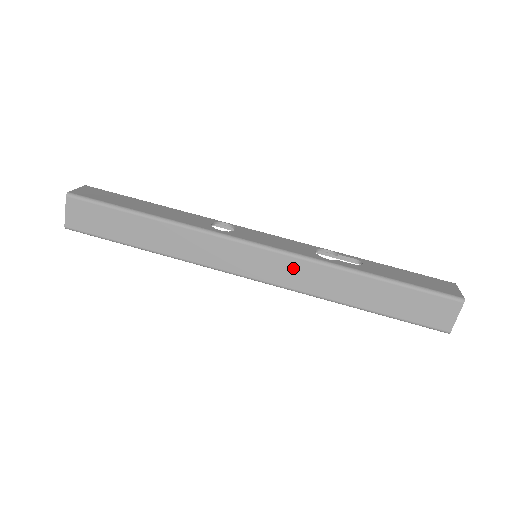
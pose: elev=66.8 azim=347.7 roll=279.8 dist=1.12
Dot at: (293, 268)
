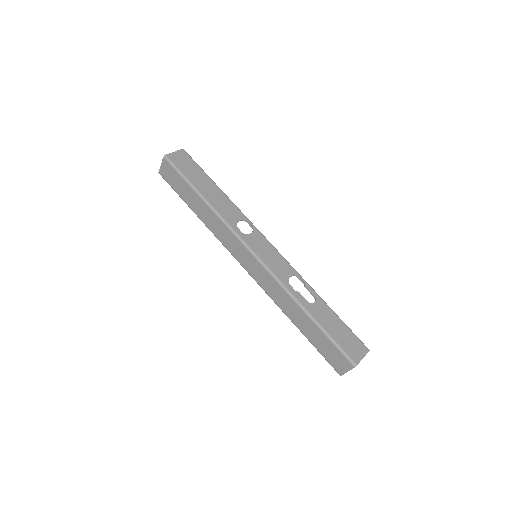
Dot at: (268, 280)
